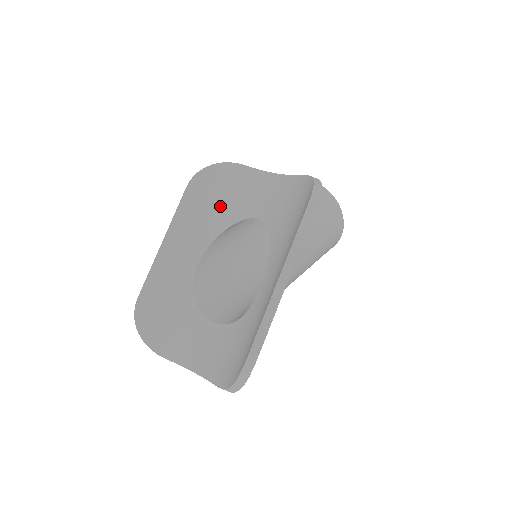
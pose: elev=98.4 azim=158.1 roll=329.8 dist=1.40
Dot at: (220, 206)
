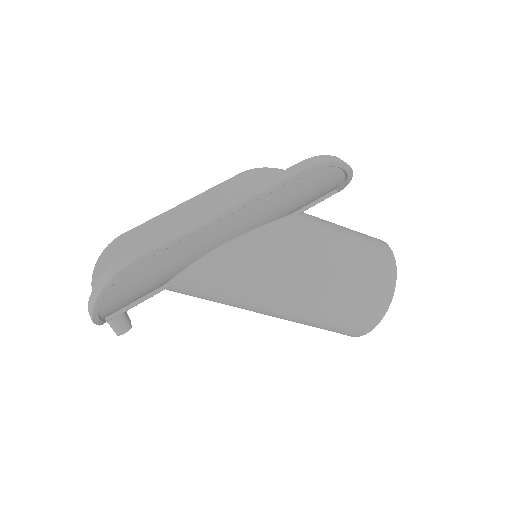
Dot at: occluded
